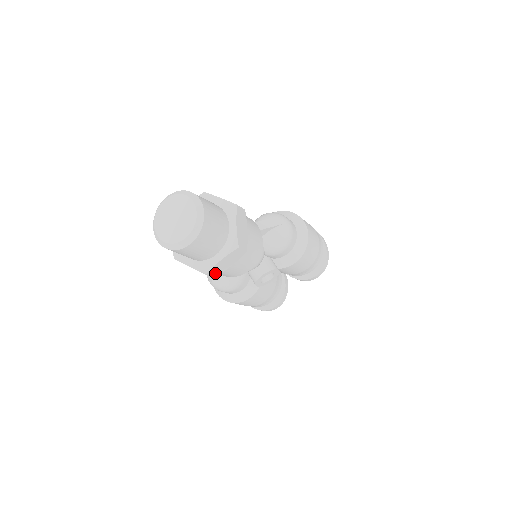
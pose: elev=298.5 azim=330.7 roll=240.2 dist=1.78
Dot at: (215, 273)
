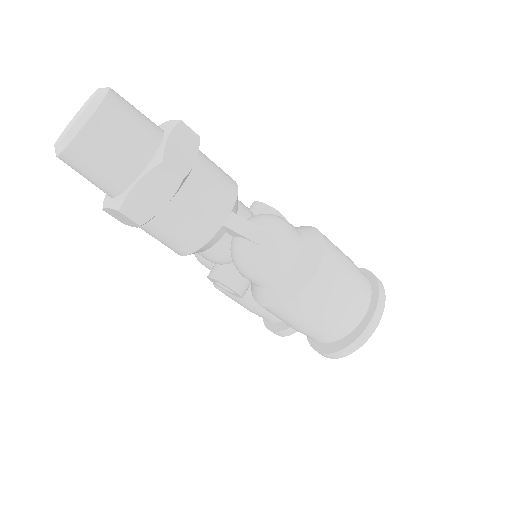
Dot at: (117, 218)
